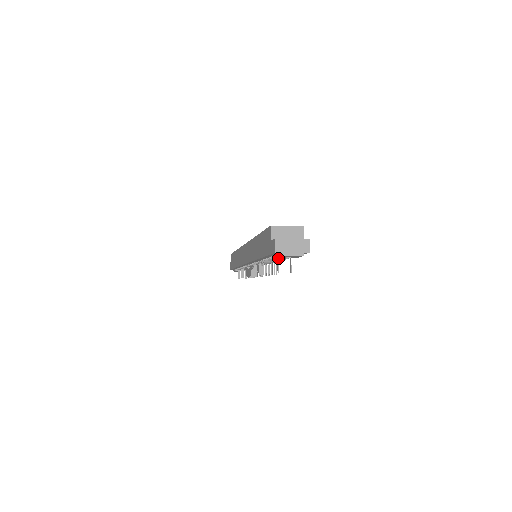
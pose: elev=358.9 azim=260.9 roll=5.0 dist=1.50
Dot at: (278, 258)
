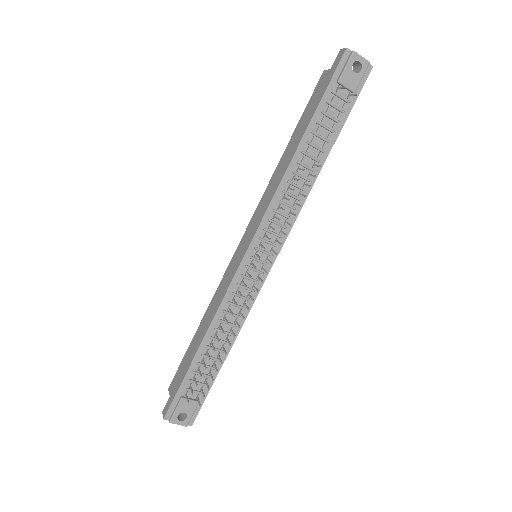
Dot at: (341, 82)
